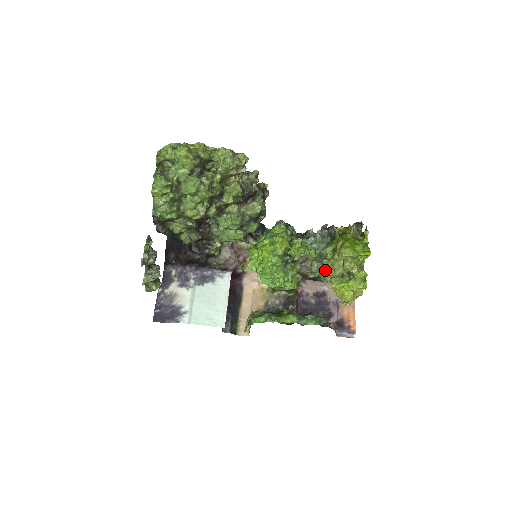
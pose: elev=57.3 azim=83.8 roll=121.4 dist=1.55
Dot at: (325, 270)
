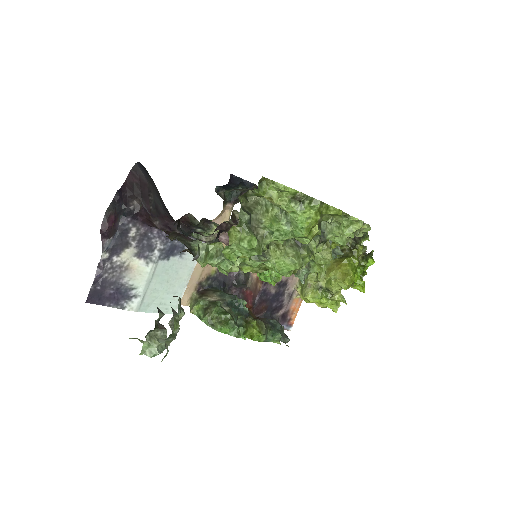
Dot at: occluded
